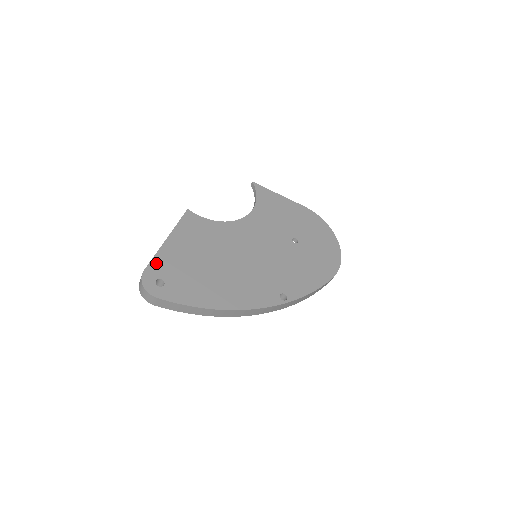
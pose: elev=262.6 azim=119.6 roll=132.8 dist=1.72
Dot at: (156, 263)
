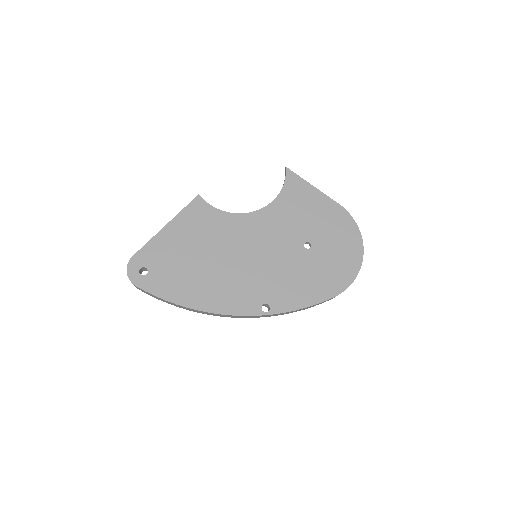
Dot at: (146, 250)
